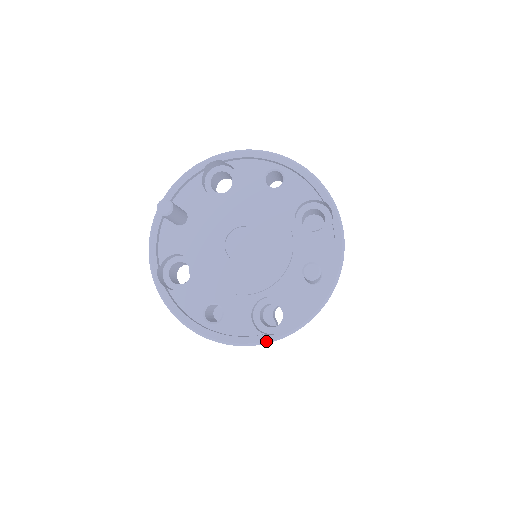
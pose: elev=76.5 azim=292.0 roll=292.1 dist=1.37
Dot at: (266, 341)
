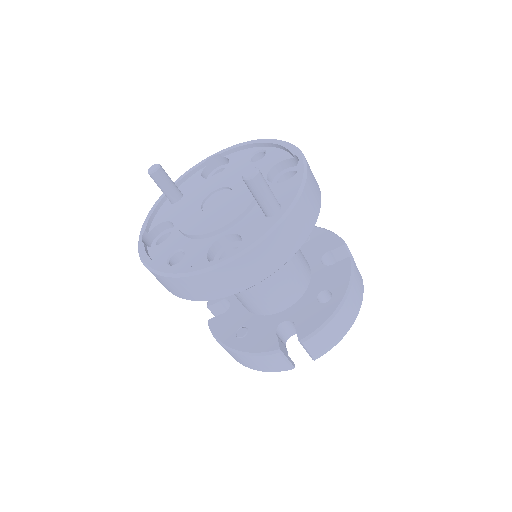
Dot at: (212, 266)
